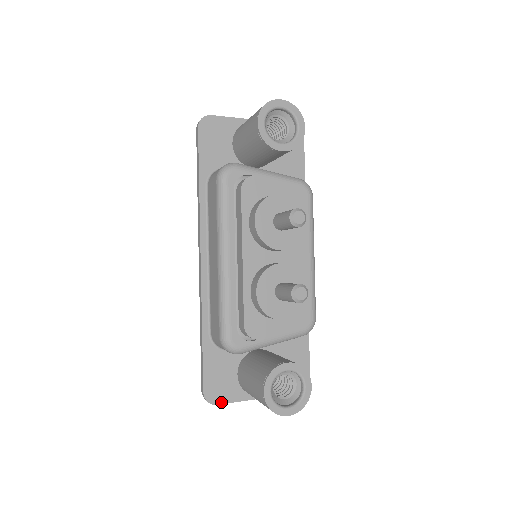
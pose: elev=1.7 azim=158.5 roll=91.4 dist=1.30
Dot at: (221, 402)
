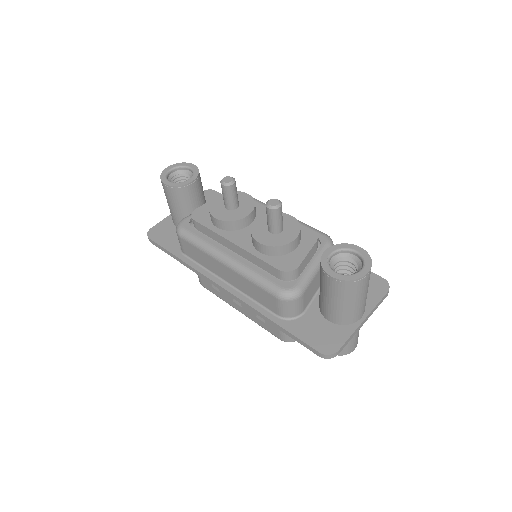
Dot at: (339, 346)
